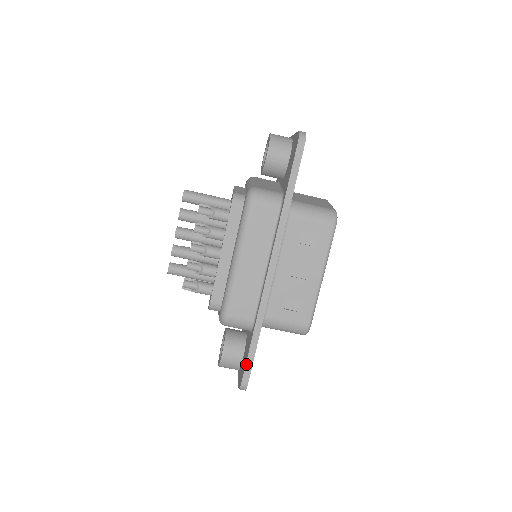
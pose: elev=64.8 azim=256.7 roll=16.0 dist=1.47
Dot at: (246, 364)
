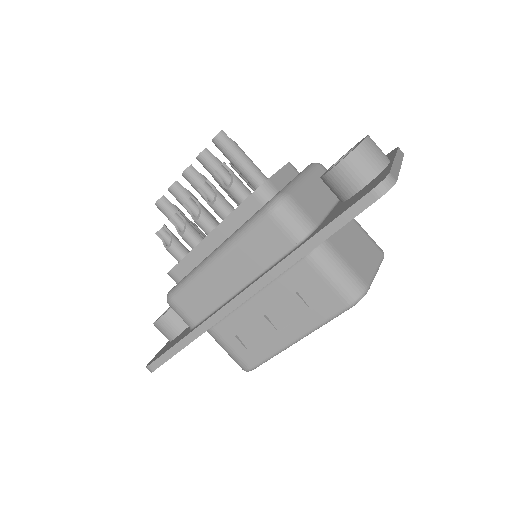
Dot at: (162, 355)
